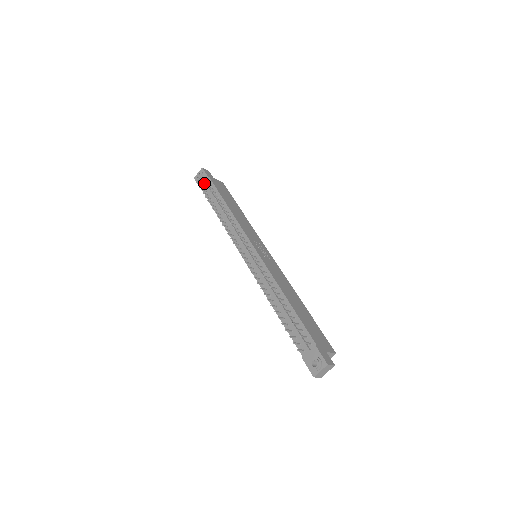
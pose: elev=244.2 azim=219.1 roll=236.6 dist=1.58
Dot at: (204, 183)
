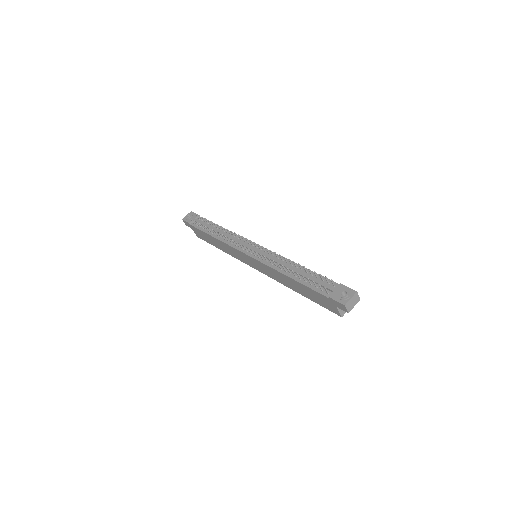
Dot at: (194, 219)
